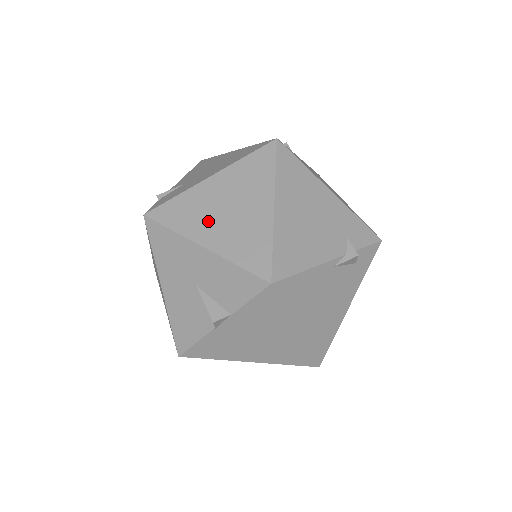
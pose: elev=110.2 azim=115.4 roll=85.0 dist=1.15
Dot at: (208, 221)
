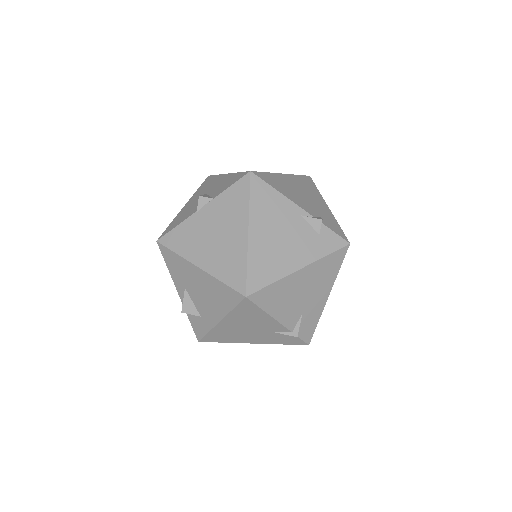
Dot at: occluded
